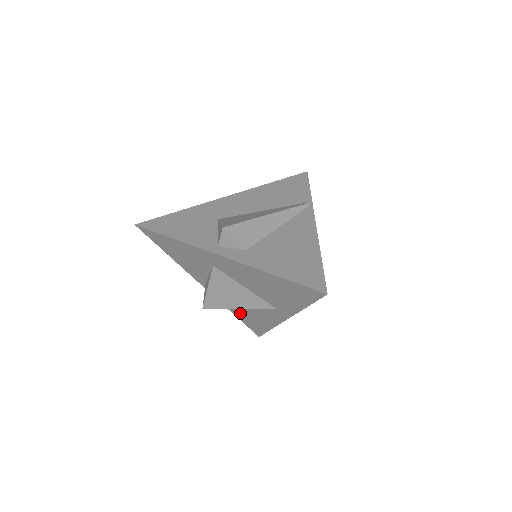
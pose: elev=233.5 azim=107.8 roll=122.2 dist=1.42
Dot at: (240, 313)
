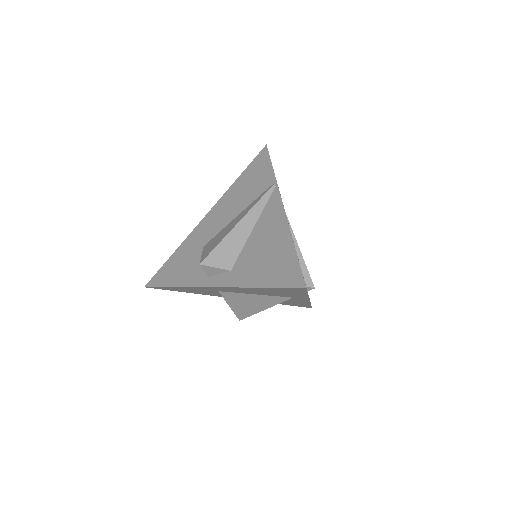
Dot at: occluded
